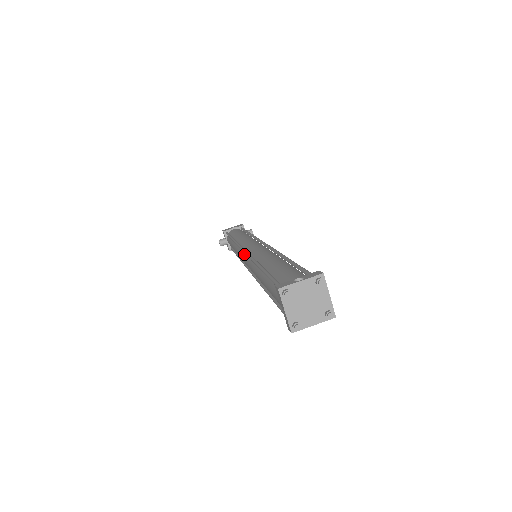
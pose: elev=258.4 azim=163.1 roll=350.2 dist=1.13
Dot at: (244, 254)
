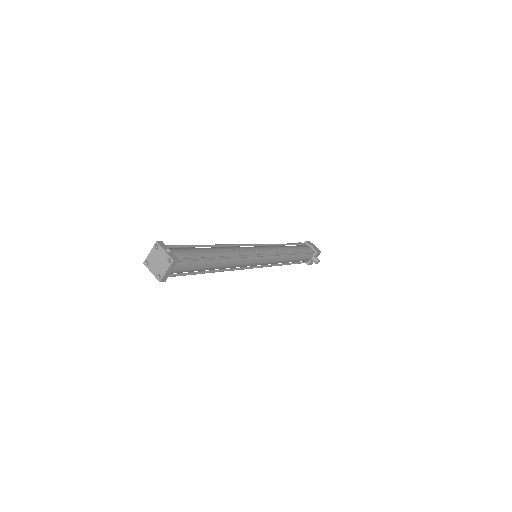
Dot at: occluded
